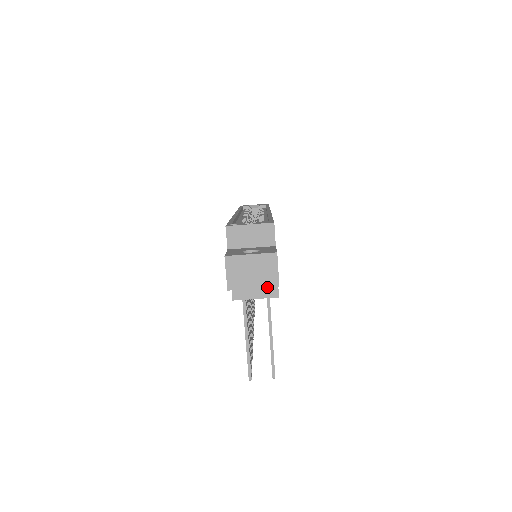
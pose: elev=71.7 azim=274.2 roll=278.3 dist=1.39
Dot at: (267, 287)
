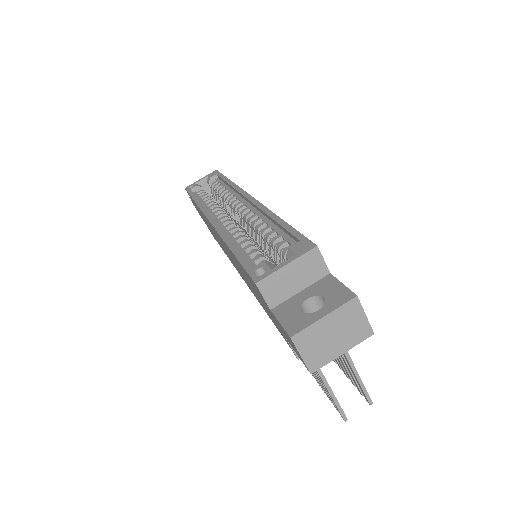
Dot at: (359, 342)
